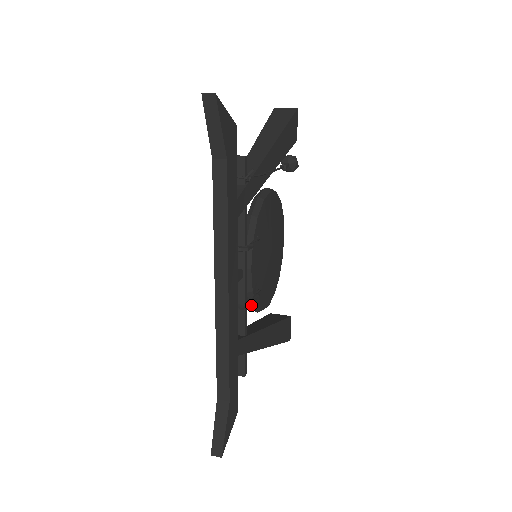
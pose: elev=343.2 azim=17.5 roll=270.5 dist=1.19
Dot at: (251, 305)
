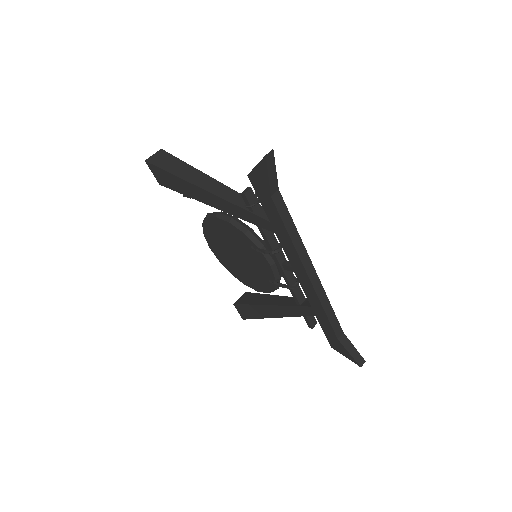
Dot at: (296, 278)
